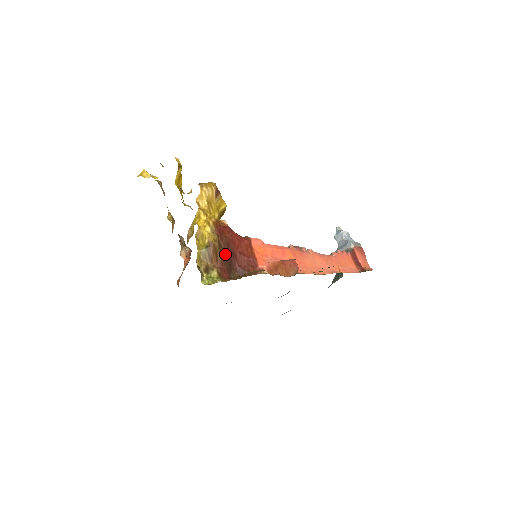
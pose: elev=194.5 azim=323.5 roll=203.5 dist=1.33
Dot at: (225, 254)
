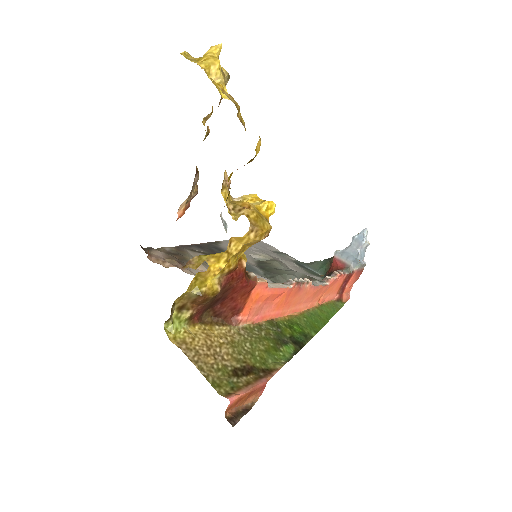
Dot at: (214, 299)
